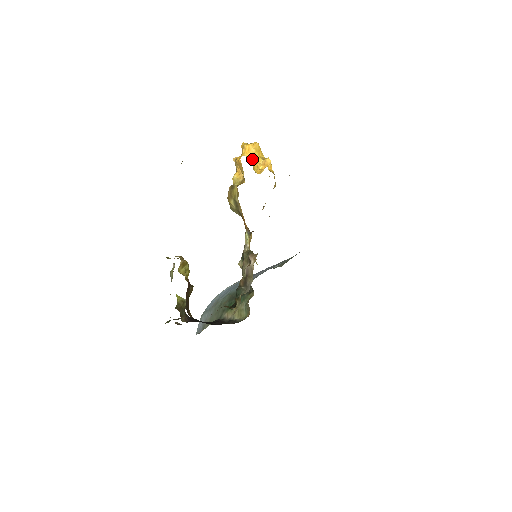
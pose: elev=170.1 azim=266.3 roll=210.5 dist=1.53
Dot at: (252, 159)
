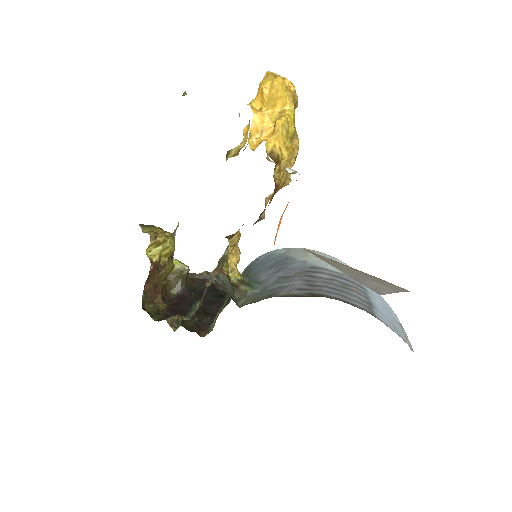
Dot at: (253, 117)
